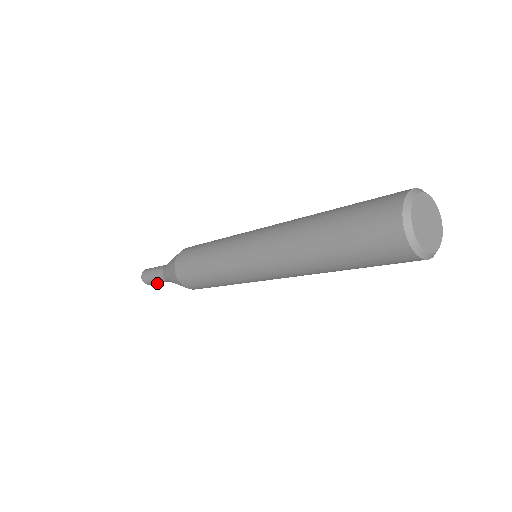
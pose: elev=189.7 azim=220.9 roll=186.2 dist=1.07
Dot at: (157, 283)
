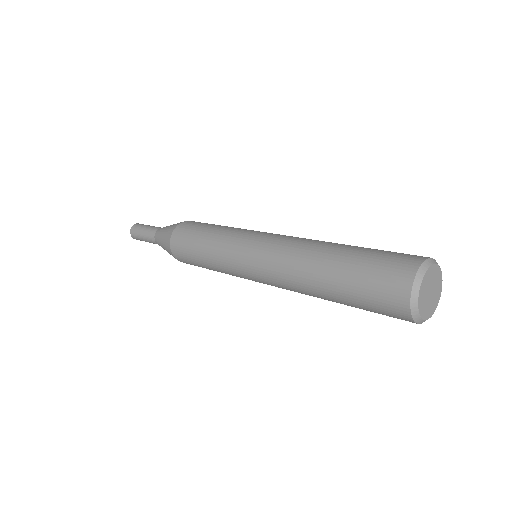
Dot at: (142, 238)
